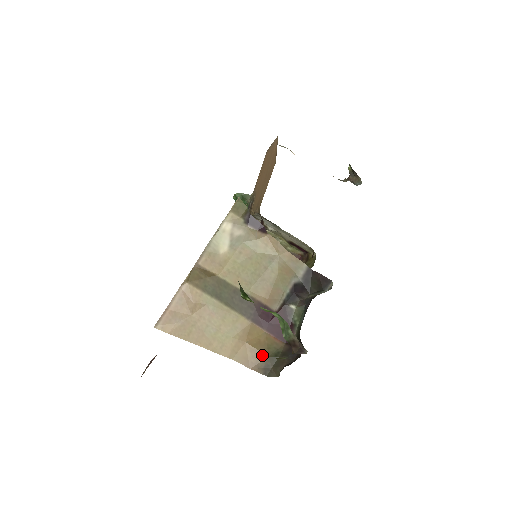
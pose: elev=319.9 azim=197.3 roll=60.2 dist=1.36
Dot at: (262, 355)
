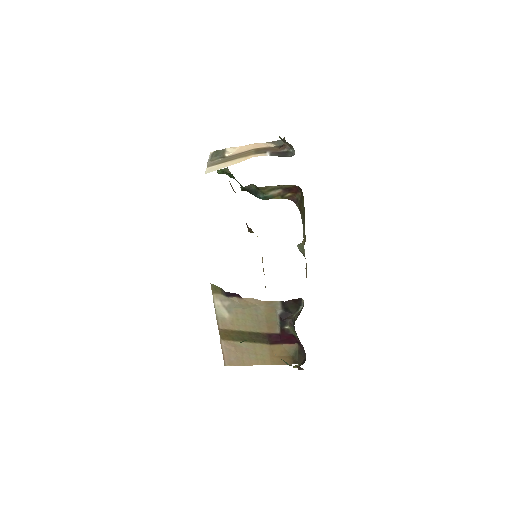
Dot at: (288, 357)
